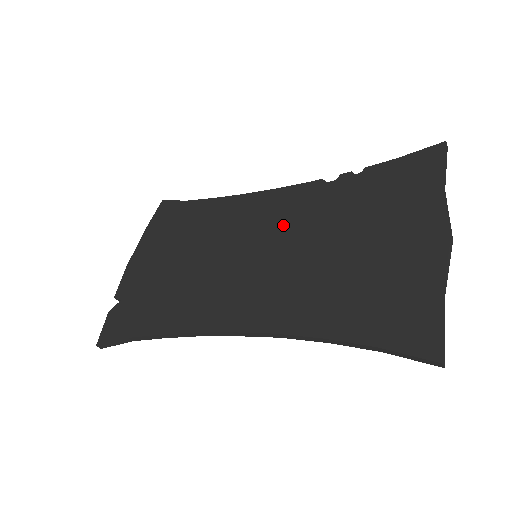
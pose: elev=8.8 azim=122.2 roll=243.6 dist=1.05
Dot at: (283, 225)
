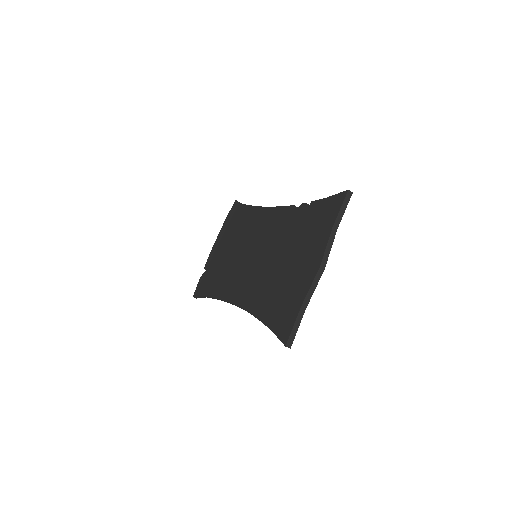
Dot at: (269, 237)
